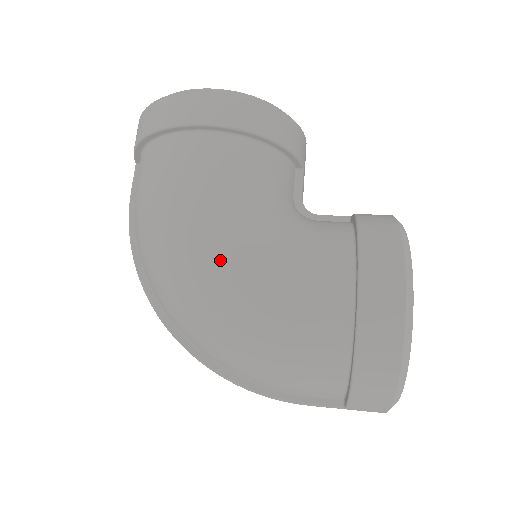
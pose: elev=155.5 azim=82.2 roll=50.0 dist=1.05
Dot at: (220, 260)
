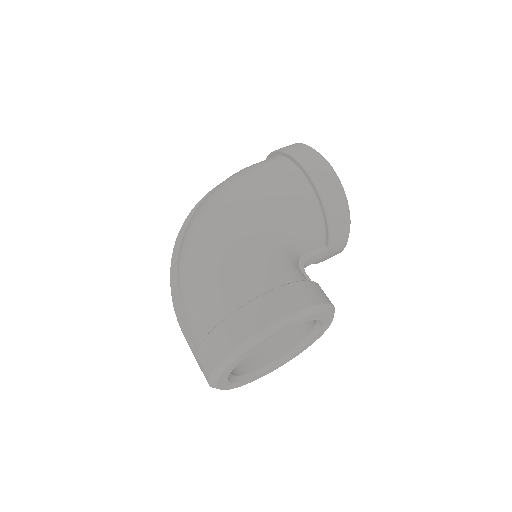
Dot at: (235, 218)
